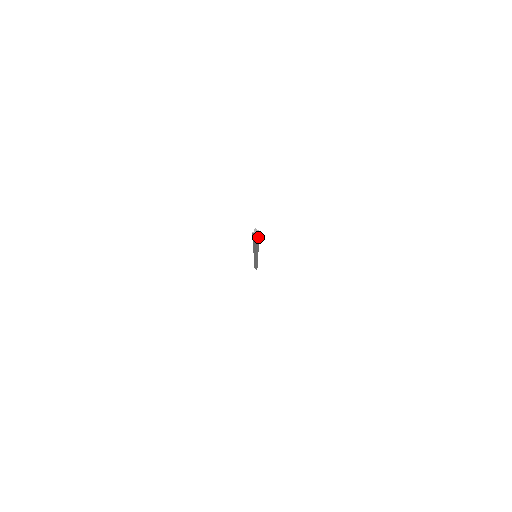
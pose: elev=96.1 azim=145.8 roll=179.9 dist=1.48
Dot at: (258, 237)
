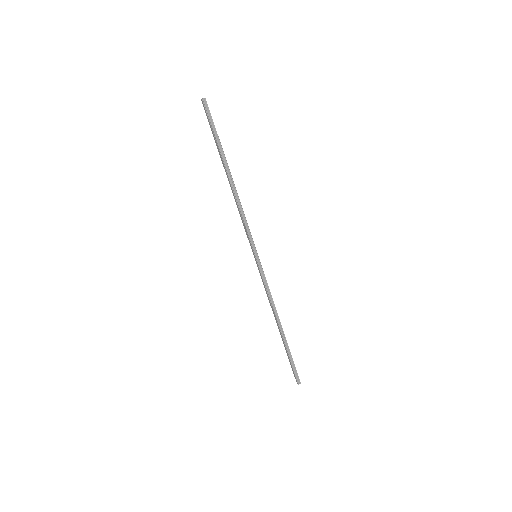
Dot at: (214, 126)
